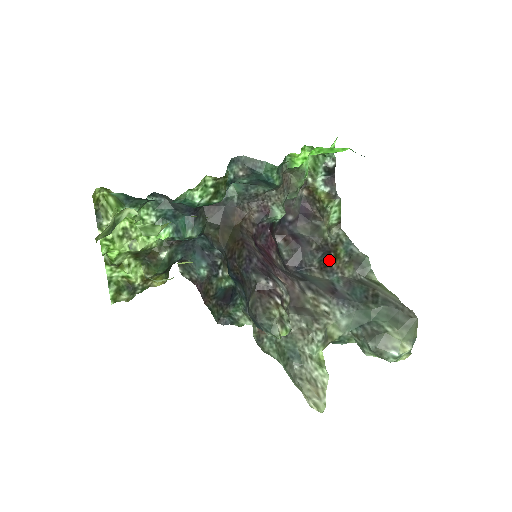
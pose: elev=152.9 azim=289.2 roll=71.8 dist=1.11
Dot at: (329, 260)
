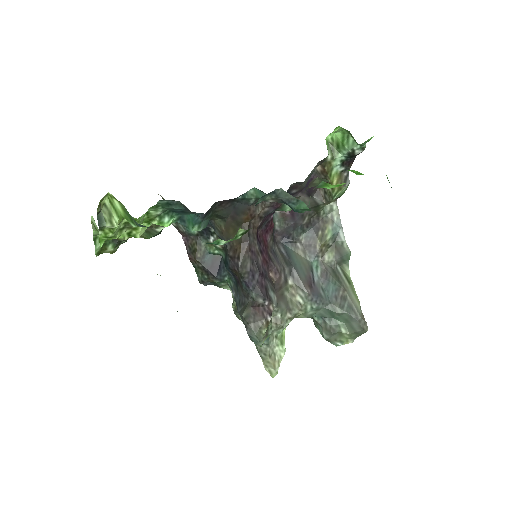
Dot at: (315, 240)
